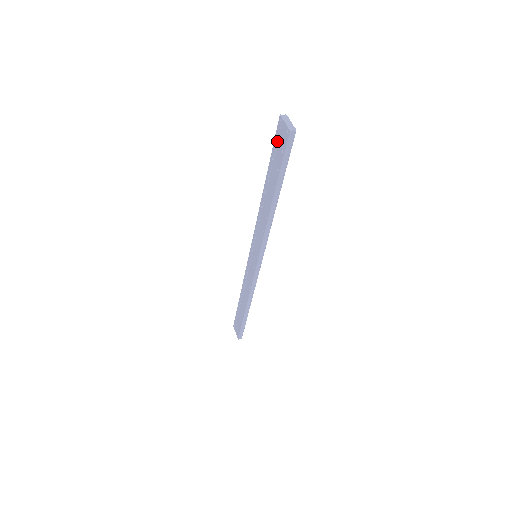
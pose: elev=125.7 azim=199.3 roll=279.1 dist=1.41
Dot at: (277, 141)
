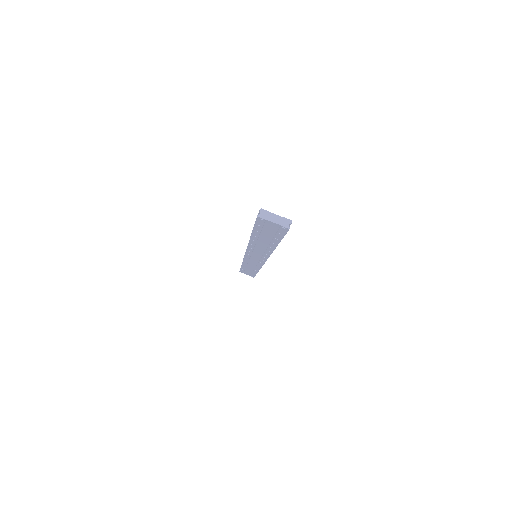
Dot at: (262, 227)
